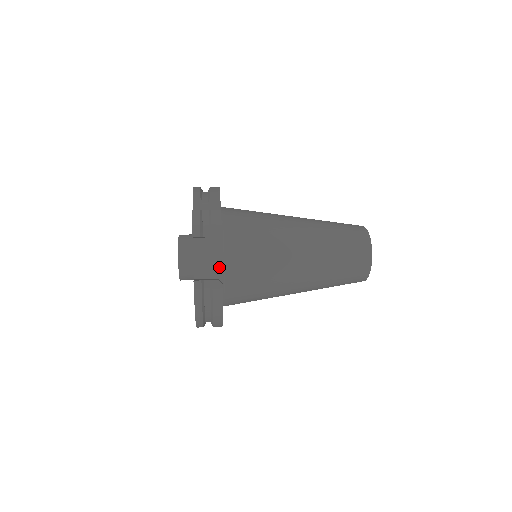
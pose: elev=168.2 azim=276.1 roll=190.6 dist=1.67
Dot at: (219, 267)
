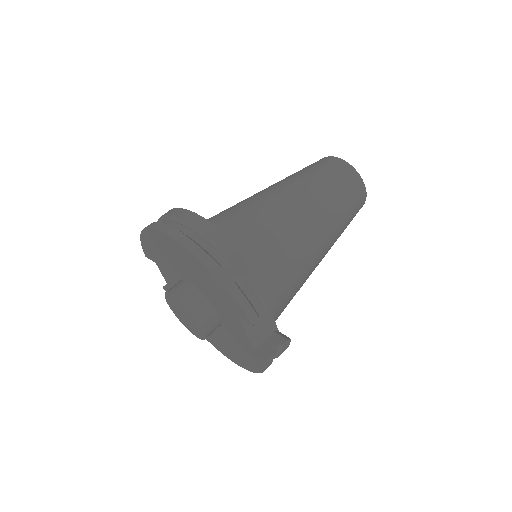
Dot at: (271, 321)
